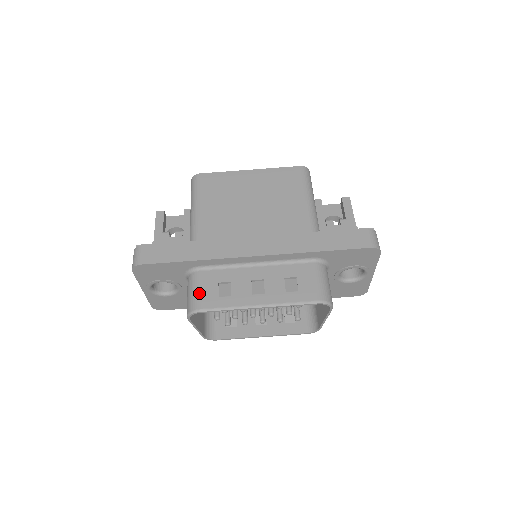
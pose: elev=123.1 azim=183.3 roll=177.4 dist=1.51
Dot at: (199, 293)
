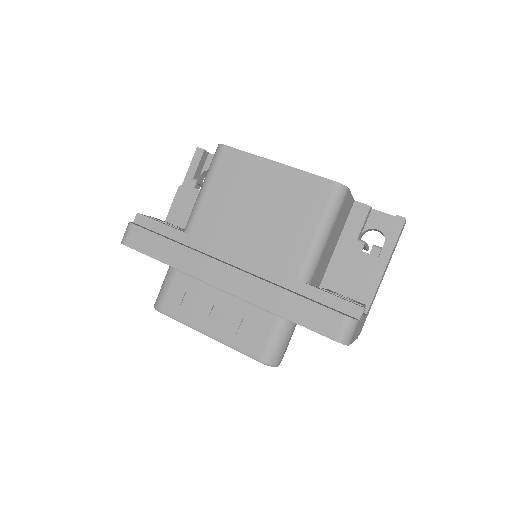
Dot at: (166, 294)
